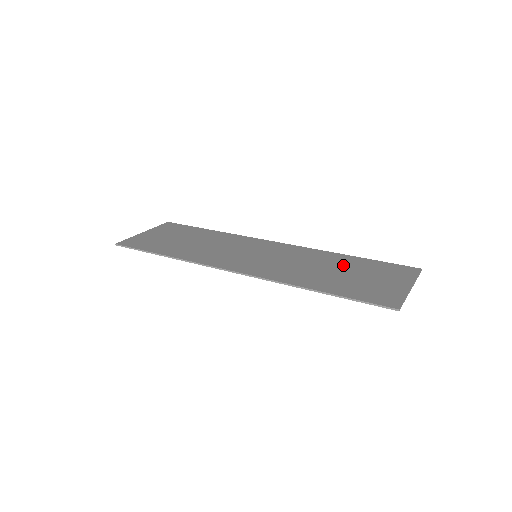
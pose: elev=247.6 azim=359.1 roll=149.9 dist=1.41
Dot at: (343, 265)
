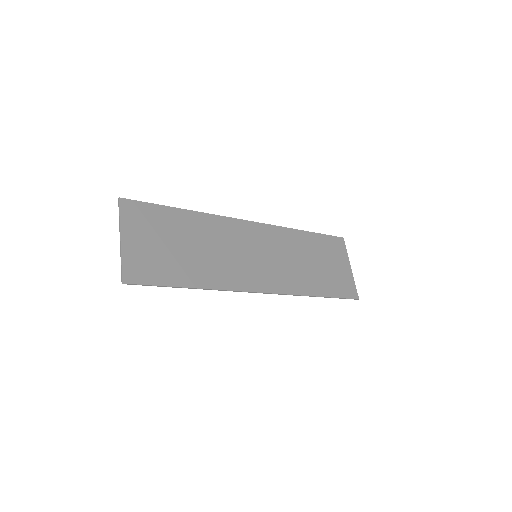
Dot at: (311, 250)
